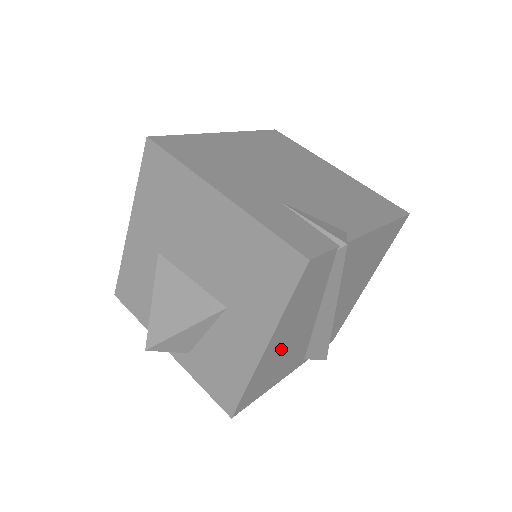
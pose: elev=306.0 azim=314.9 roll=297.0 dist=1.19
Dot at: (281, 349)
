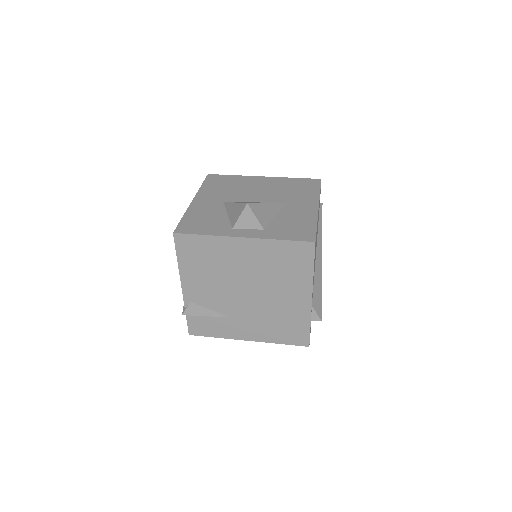
Dot at: occluded
